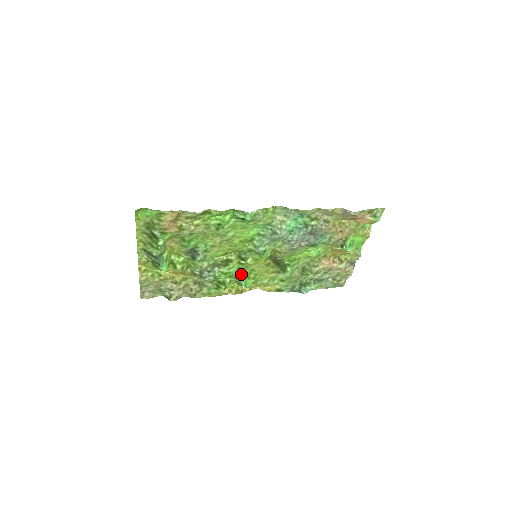
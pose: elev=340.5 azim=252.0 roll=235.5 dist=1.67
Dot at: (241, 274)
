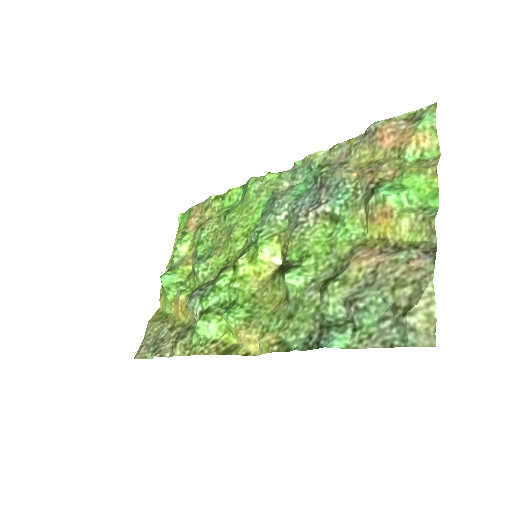
Dot at: (236, 302)
